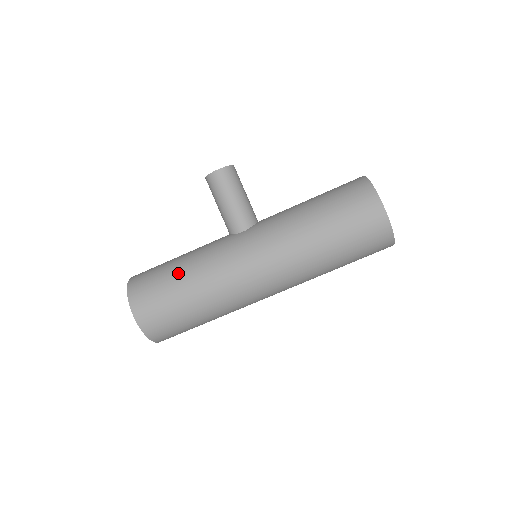
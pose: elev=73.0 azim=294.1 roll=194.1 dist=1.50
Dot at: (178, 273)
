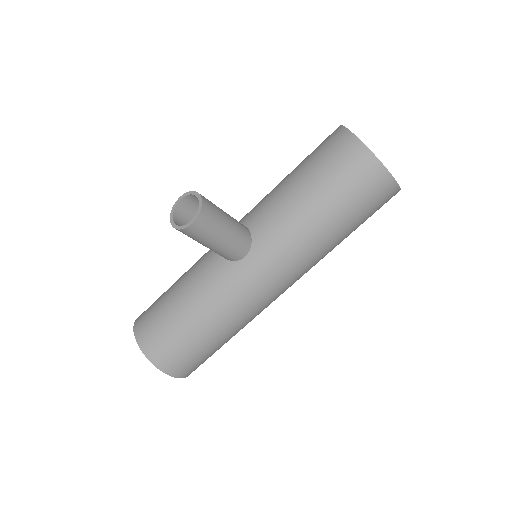
Dot at: (200, 328)
